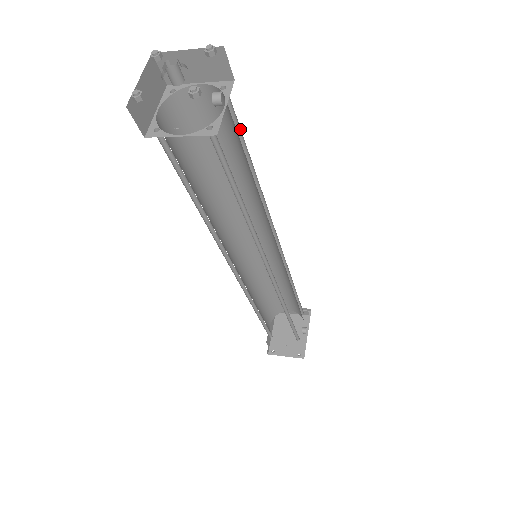
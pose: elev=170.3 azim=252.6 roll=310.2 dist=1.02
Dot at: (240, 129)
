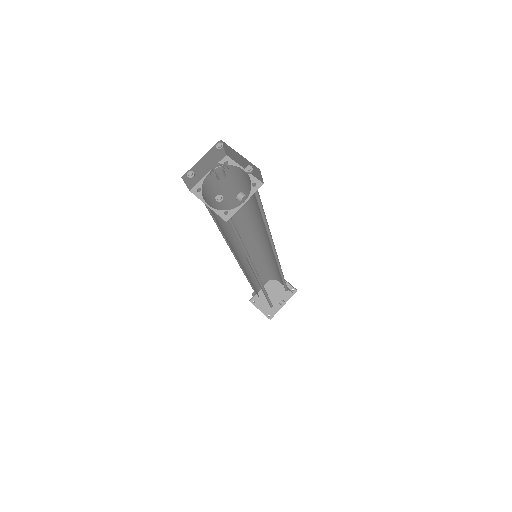
Dot at: occluded
